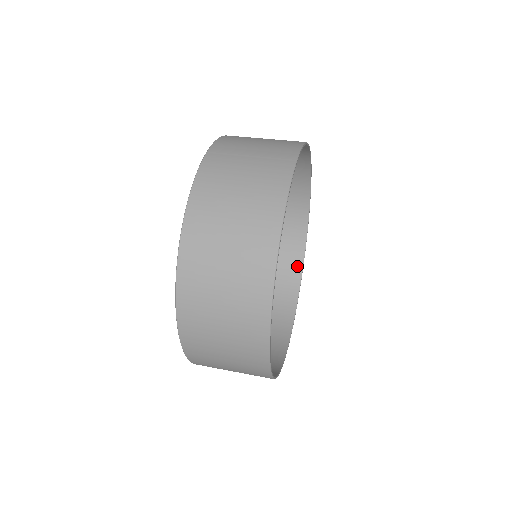
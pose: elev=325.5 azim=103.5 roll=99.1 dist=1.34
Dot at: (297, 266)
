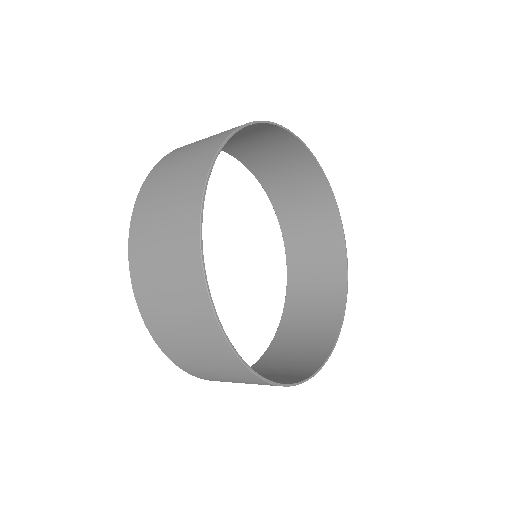
Dot at: (340, 297)
